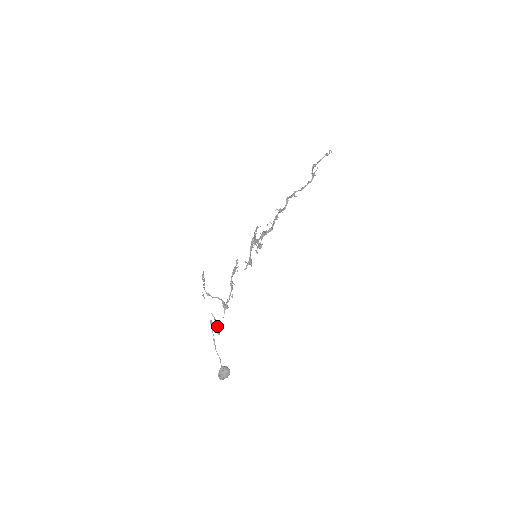
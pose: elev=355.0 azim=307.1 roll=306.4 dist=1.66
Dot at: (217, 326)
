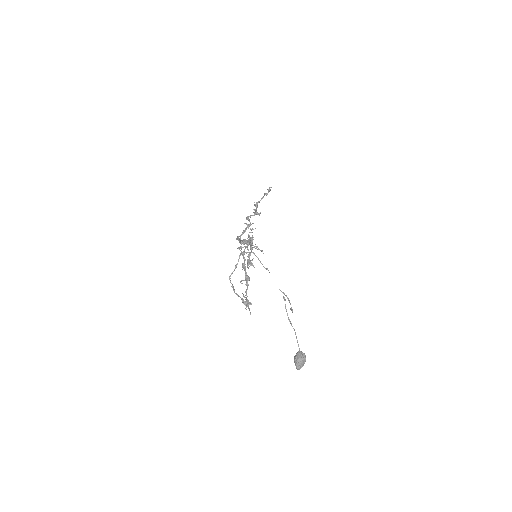
Dot at: occluded
